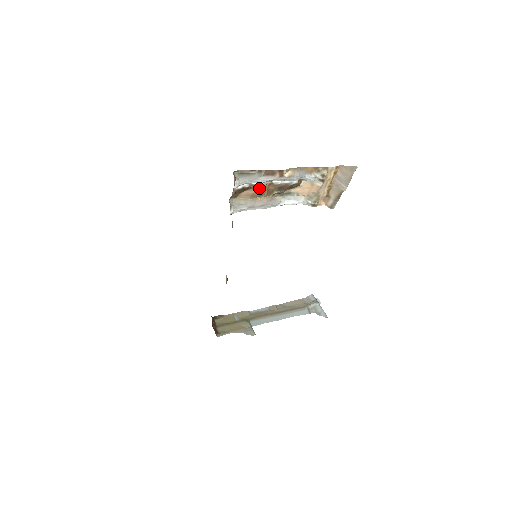
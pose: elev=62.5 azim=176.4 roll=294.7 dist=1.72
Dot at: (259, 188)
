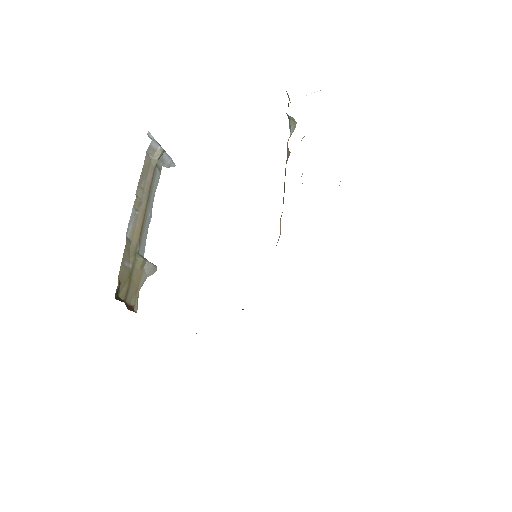
Dot at: occluded
